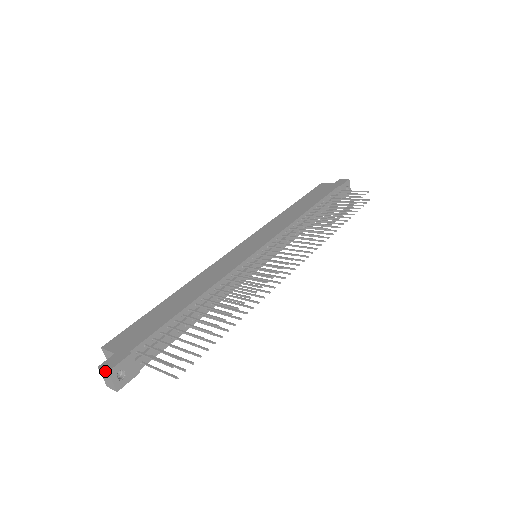
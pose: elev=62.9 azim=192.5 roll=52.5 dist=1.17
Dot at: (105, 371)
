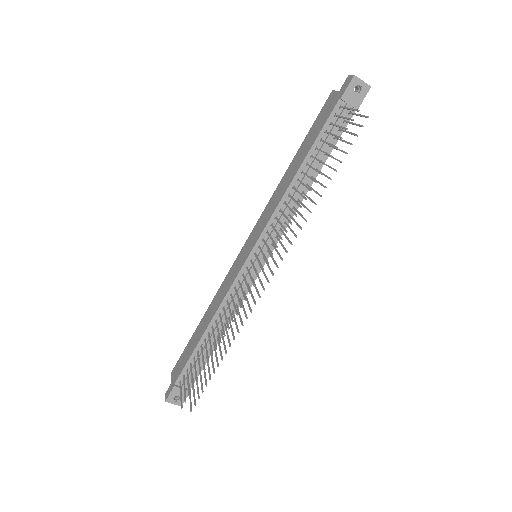
Dot at: (165, 400)
